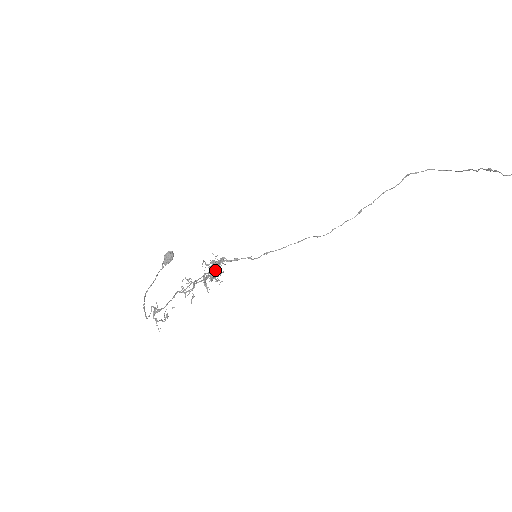
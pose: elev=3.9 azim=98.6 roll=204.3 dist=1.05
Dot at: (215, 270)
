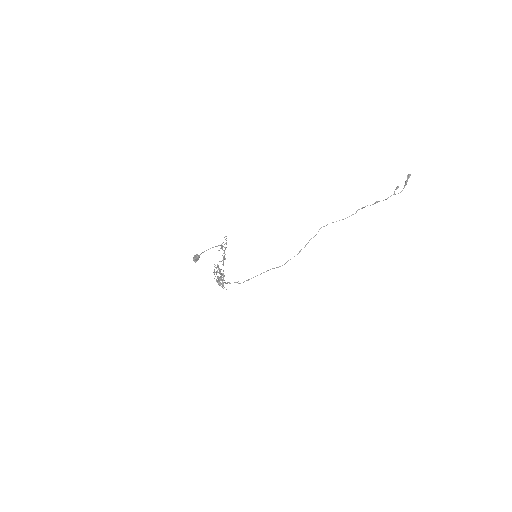
Dot at: occluded
